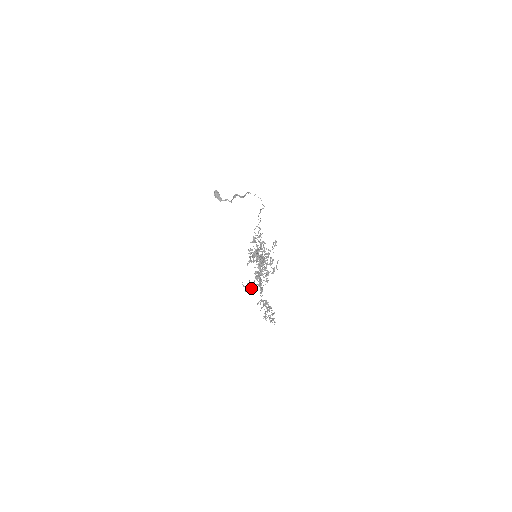
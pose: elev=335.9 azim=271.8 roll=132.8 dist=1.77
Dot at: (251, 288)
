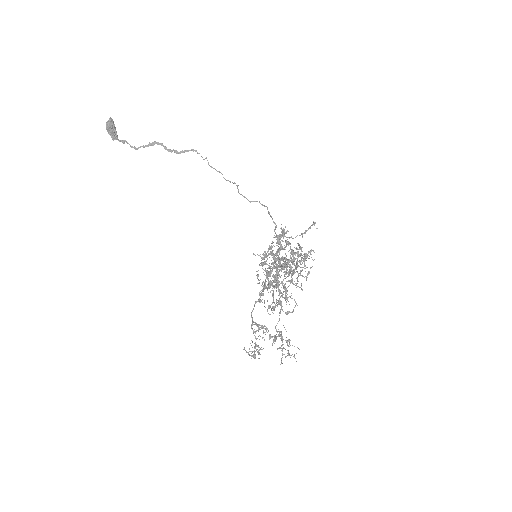
Dot at: (268, 306)
